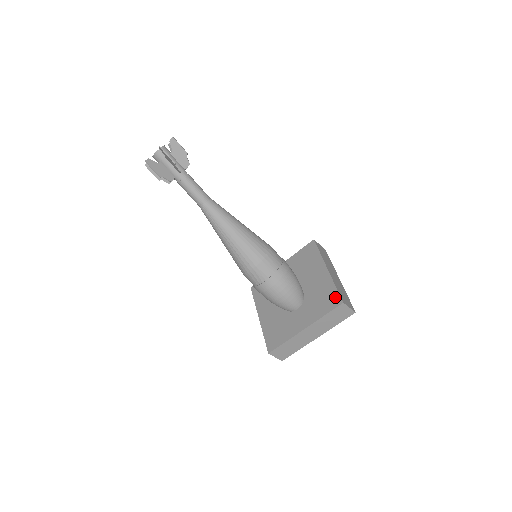
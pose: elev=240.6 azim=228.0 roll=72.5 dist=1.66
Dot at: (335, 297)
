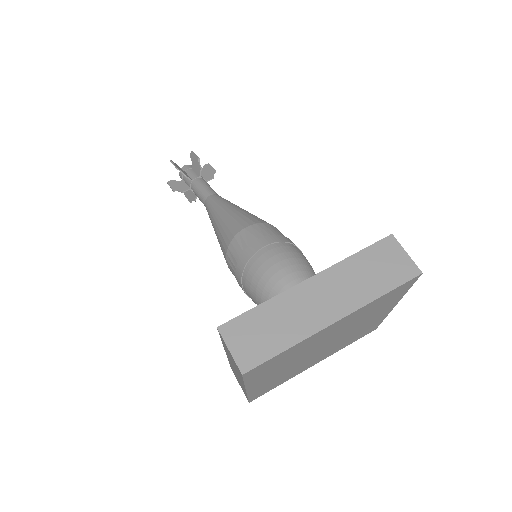
Dot at: occluded
